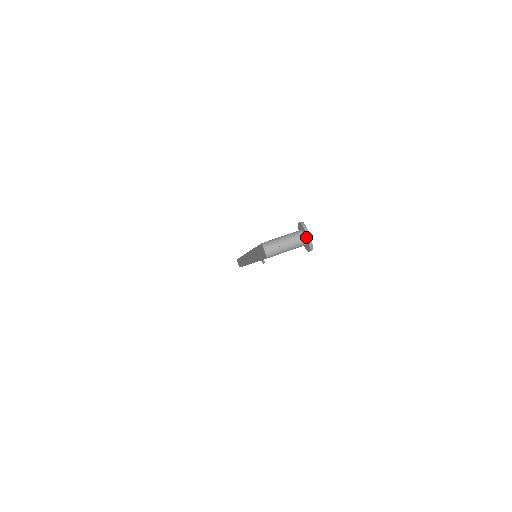
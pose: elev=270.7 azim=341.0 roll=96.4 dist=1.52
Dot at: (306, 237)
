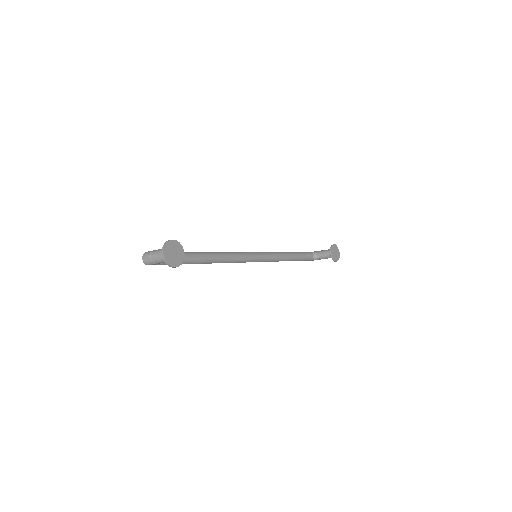
Dot at: (164, 254)
